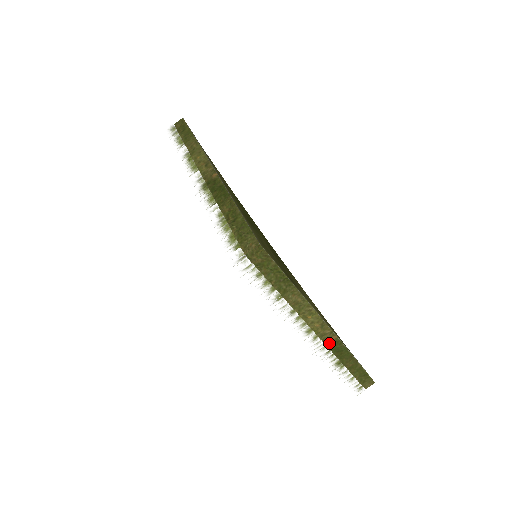
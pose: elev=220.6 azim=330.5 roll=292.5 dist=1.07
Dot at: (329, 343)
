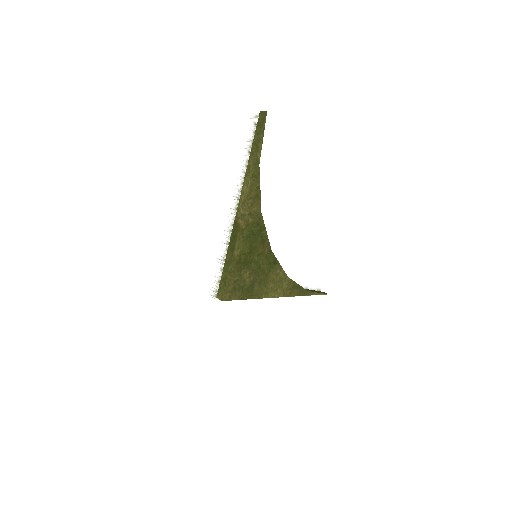
Dot at: occluded
